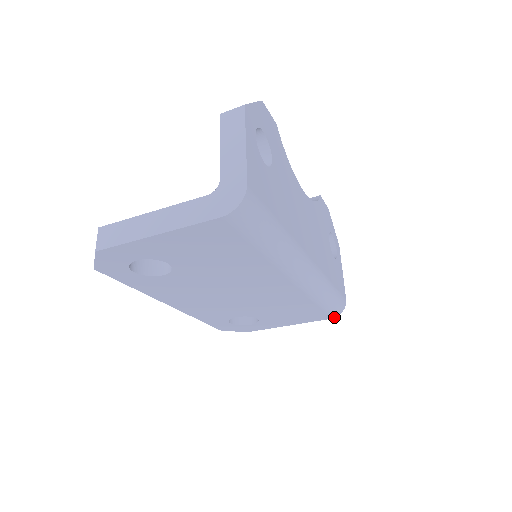
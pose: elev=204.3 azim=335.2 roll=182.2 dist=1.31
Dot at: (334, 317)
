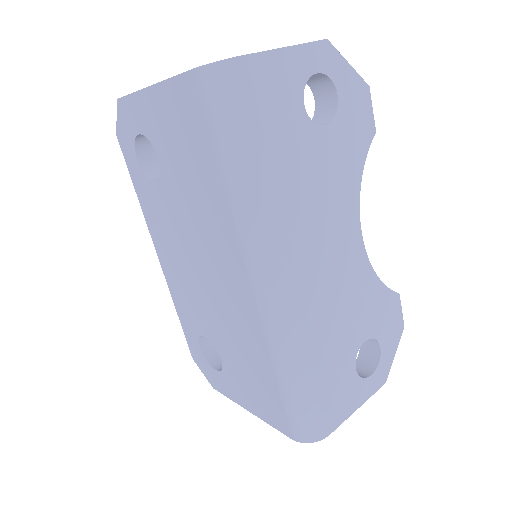
Dot at: (296, 439)
